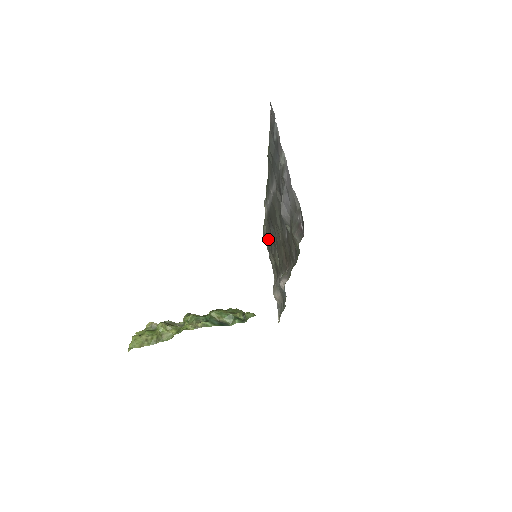
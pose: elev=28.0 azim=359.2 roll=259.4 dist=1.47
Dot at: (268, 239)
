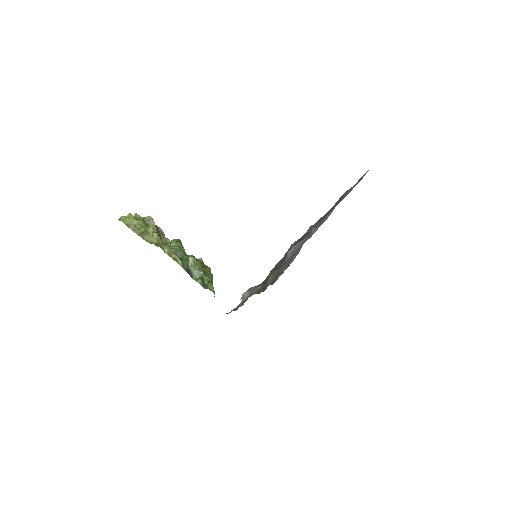
Dot at: occluded
